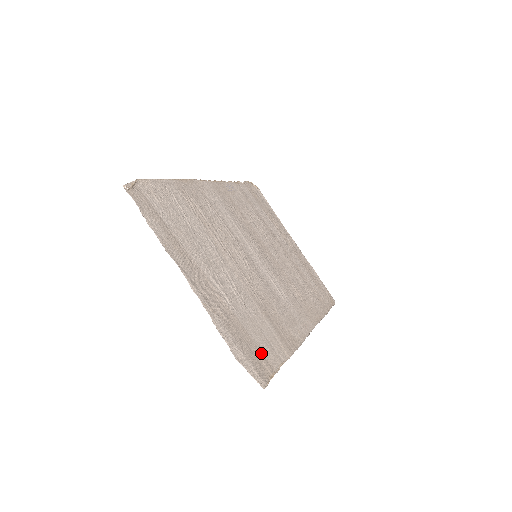
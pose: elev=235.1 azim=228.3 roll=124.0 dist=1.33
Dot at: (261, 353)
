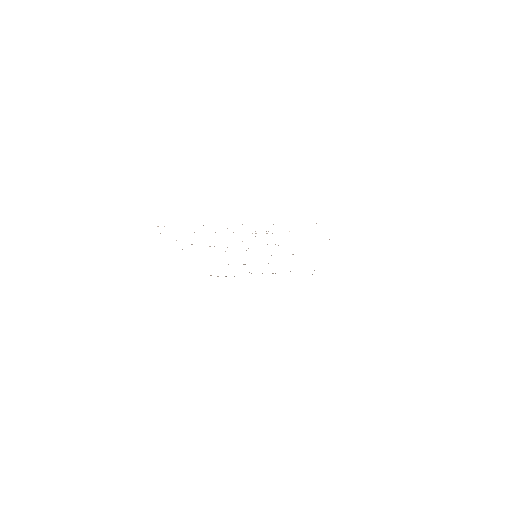
Dot at: occluded
